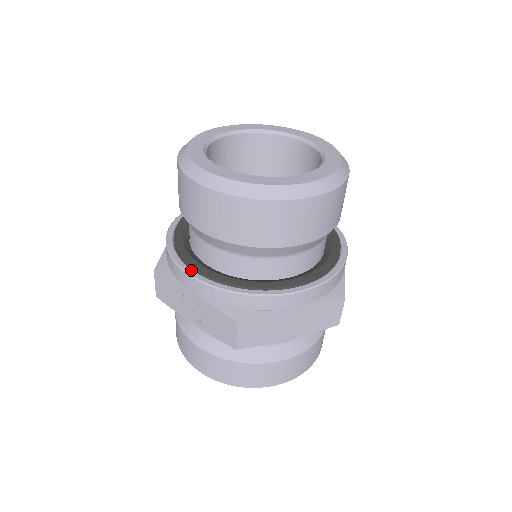
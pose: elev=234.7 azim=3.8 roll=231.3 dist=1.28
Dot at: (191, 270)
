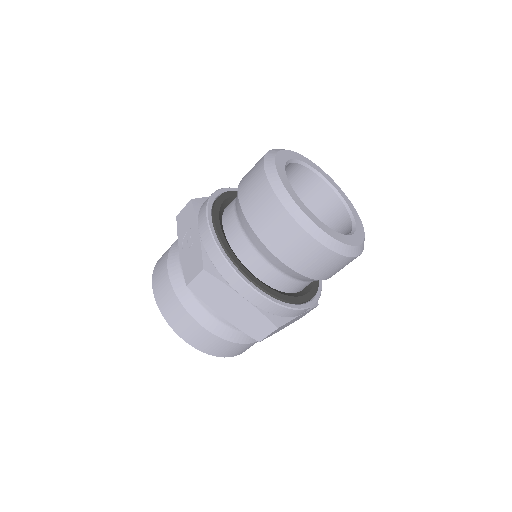
Dot at: (211, 217)
